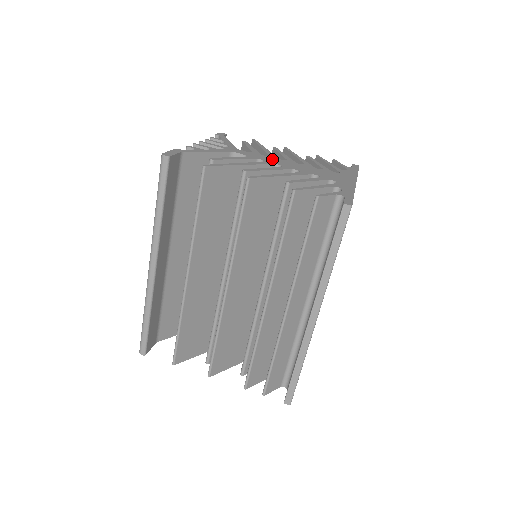
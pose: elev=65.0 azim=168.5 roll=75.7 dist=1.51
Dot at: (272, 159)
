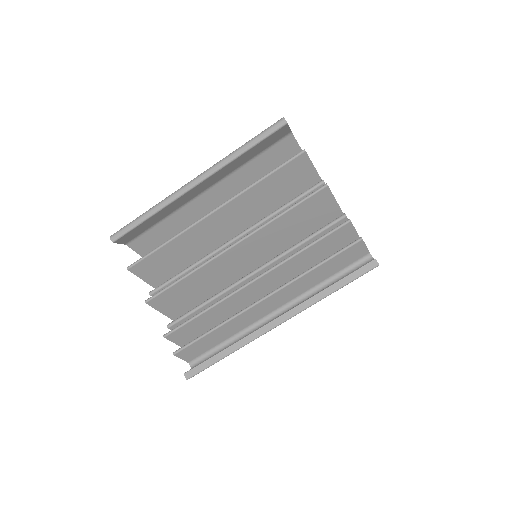
Dot at: occluded
